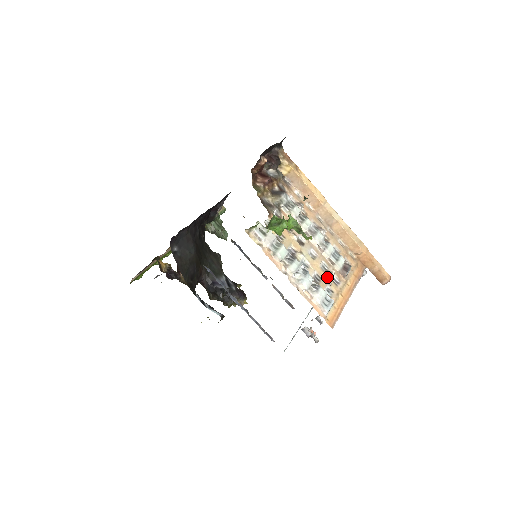
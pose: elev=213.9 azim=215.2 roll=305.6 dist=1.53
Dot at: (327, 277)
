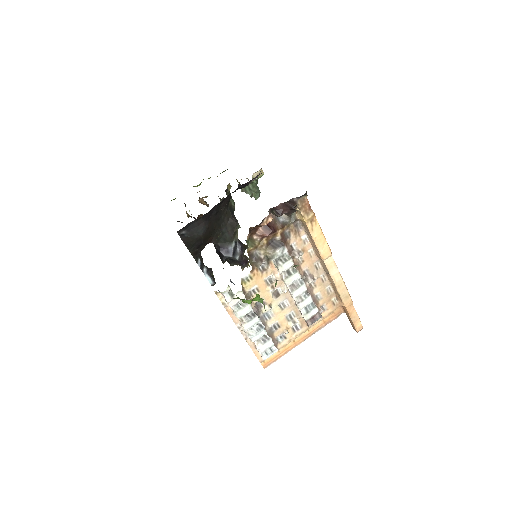
Dot at: (287, 326)
